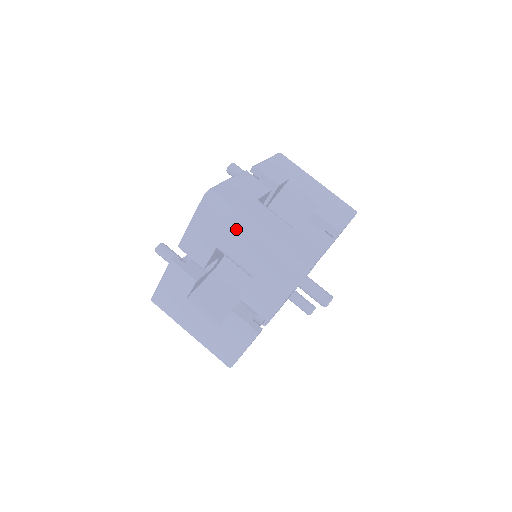
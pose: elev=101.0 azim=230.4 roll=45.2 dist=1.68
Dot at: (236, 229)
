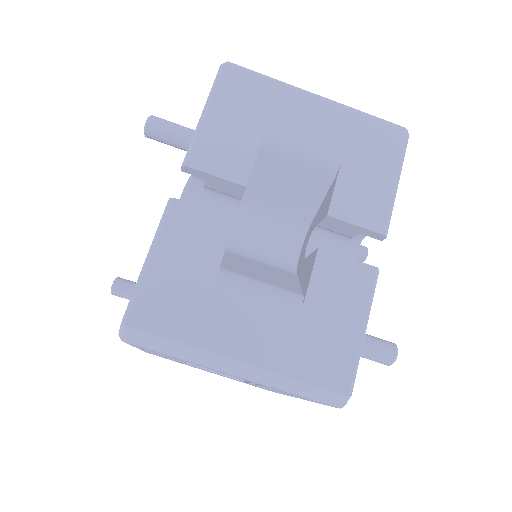
Dot at: occluded
